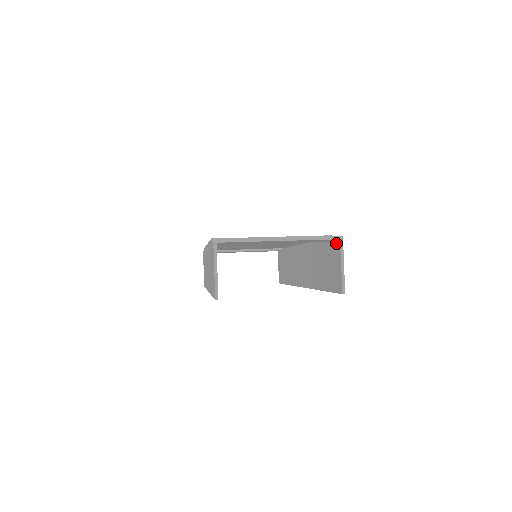
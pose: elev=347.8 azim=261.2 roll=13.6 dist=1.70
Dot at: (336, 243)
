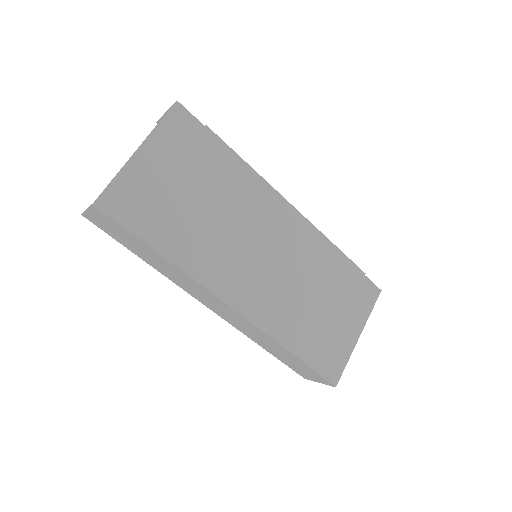
Dot at: occluded
